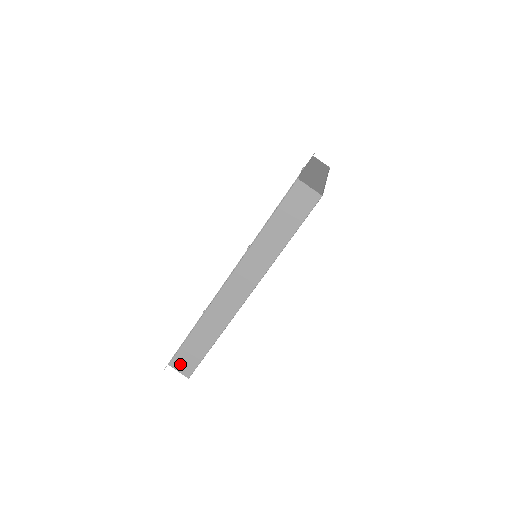
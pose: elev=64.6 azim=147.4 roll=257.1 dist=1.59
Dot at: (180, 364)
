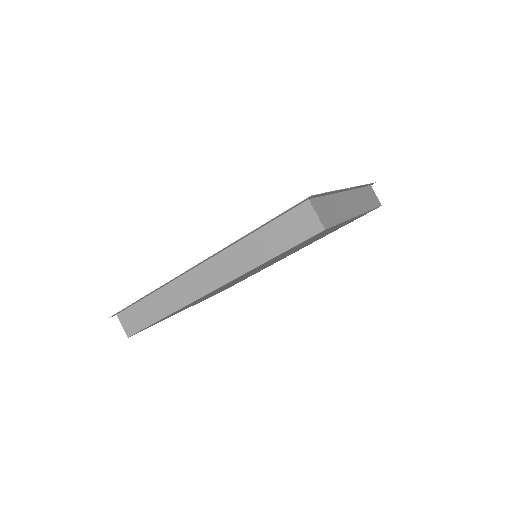
Dot at: (126, 320)
